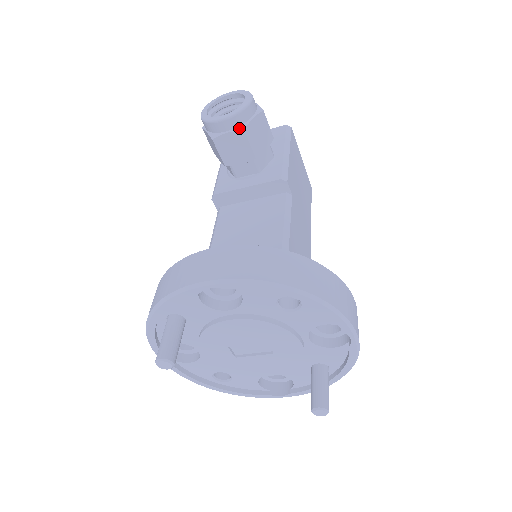
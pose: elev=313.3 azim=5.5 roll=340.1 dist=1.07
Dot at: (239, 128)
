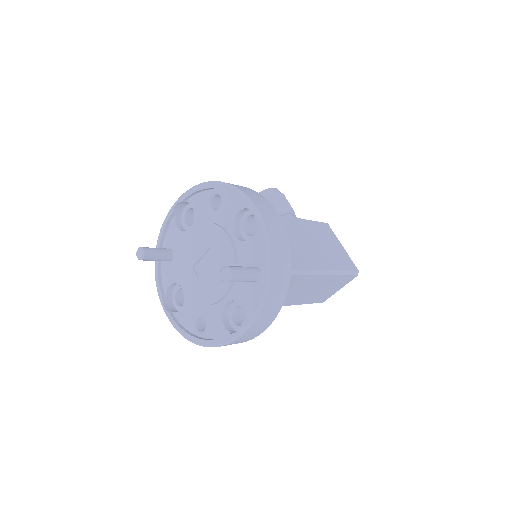
Dot at: occluded
